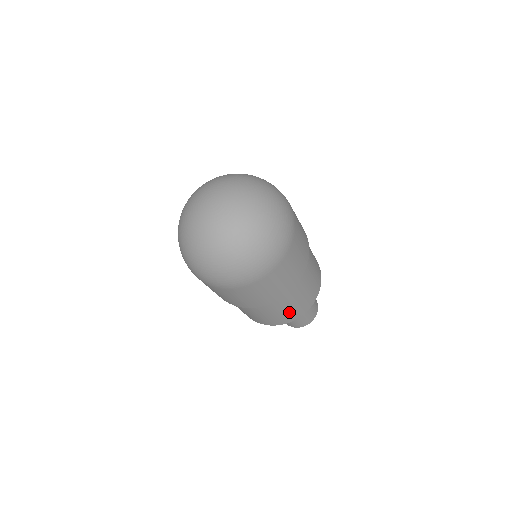
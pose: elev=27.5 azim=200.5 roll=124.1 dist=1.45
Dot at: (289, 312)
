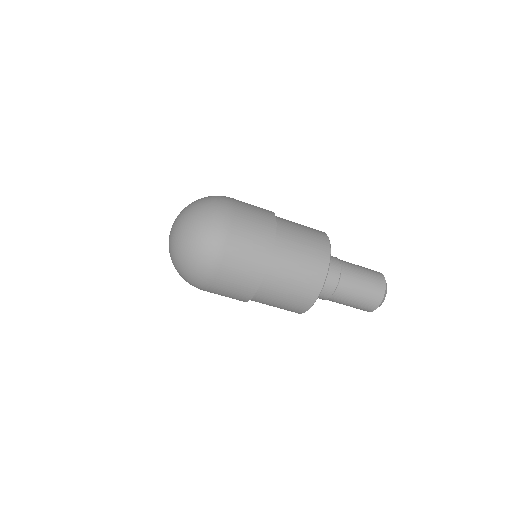
Dot at: (304, 278)
